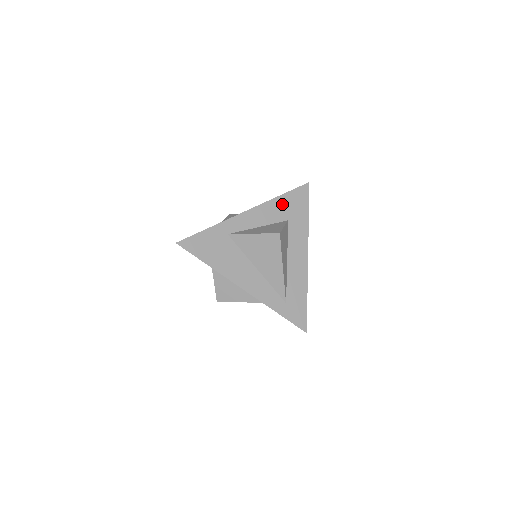
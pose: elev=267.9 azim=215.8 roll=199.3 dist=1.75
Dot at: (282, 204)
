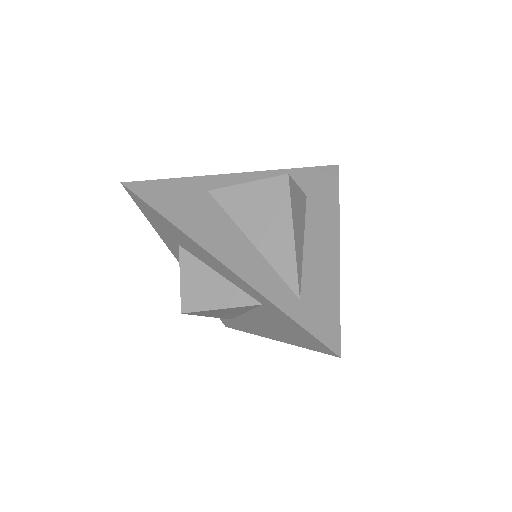
Dot at: (298, 177)
